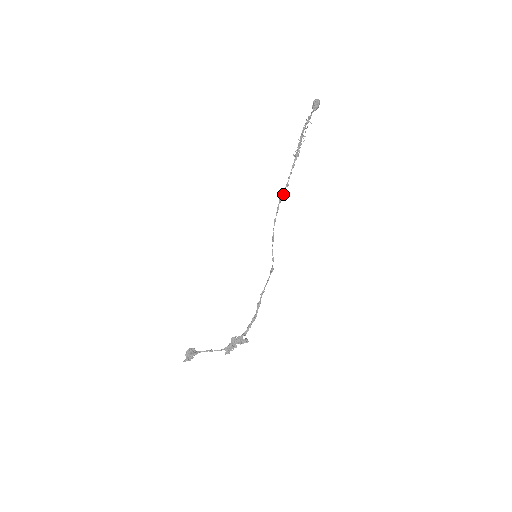
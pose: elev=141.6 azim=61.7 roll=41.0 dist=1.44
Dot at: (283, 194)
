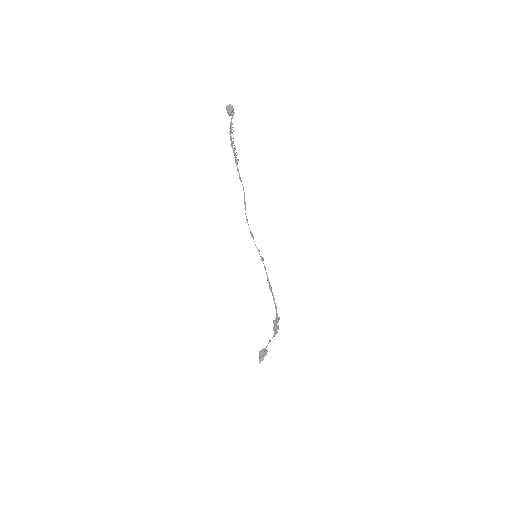
Dot at: occluded
